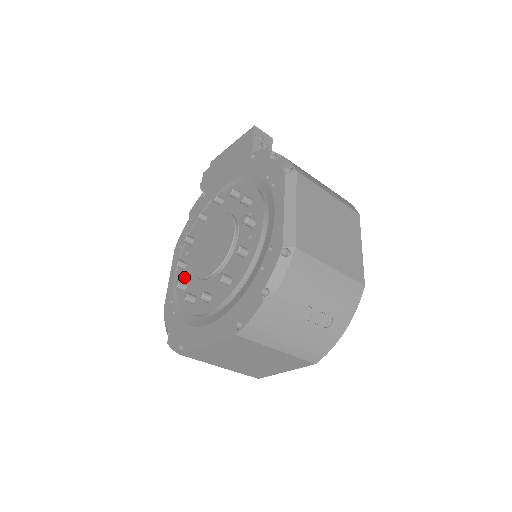
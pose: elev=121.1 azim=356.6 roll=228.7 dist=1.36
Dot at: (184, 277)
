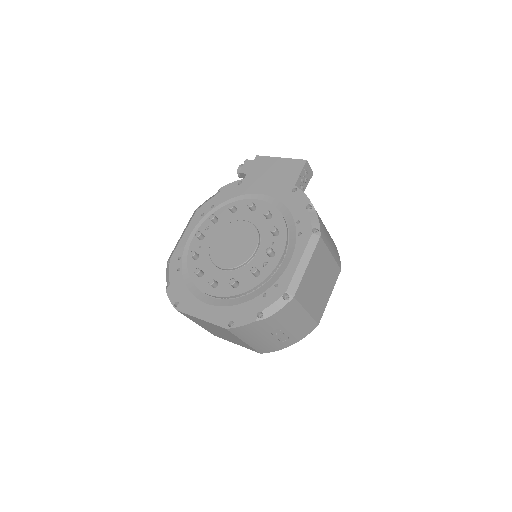
Dot at: (198, 248)
